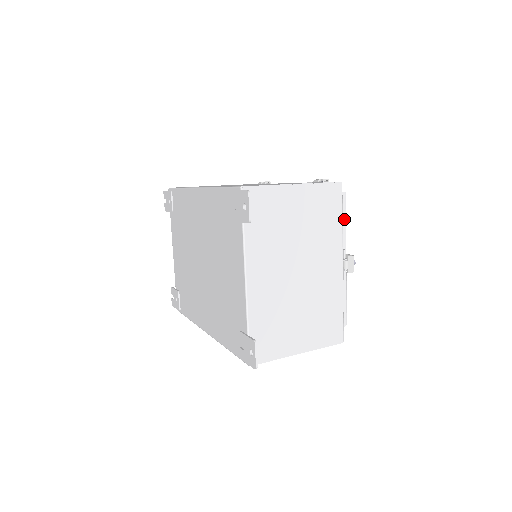
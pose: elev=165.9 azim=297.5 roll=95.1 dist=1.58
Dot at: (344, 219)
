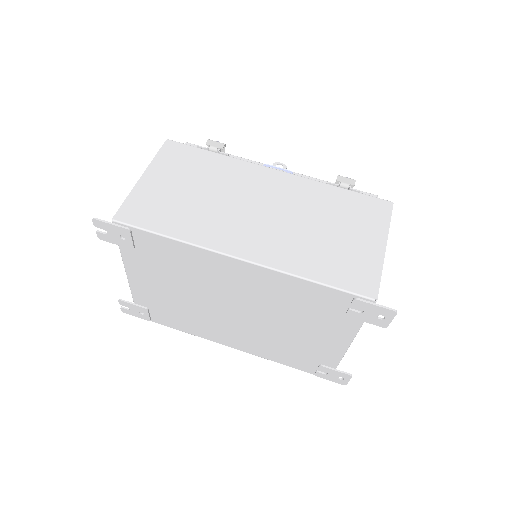
Dot at: occluded
